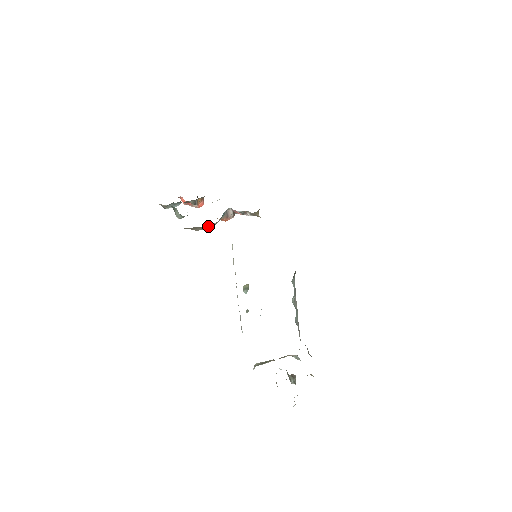
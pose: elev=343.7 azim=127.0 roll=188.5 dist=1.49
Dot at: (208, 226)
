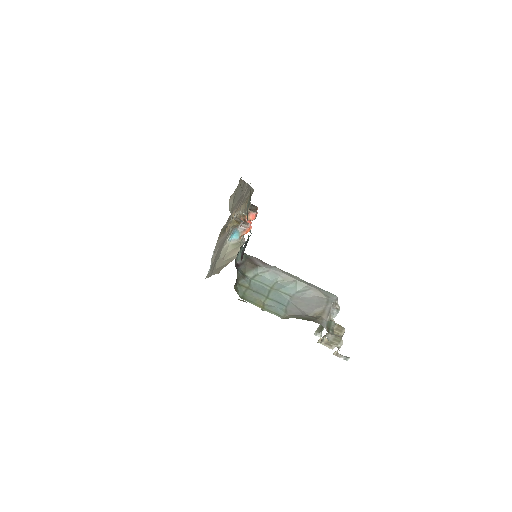
Dot at: (231, 255)
